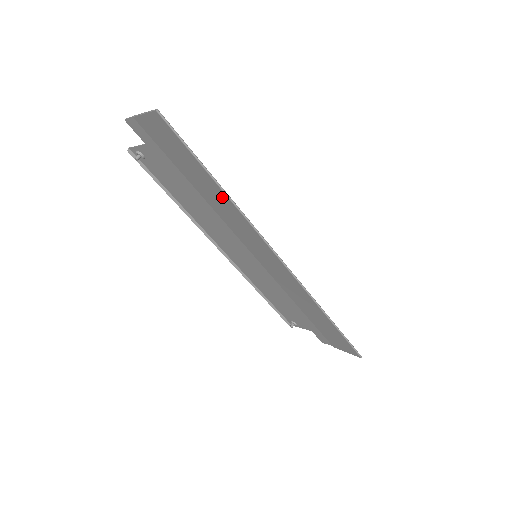
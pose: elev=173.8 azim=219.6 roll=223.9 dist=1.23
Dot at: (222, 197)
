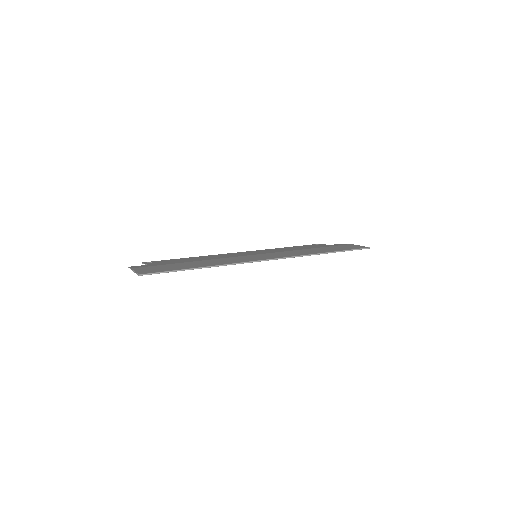
Dot at: occluded
